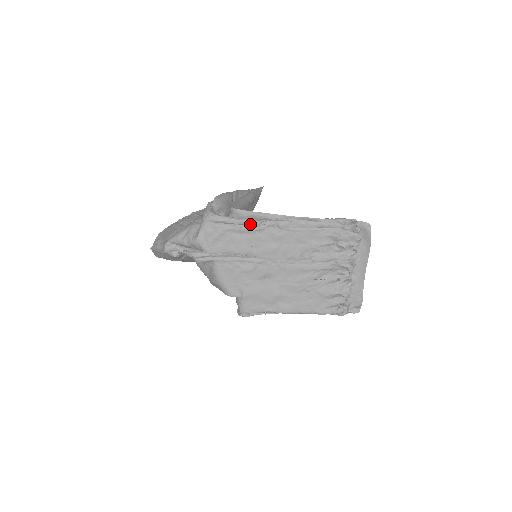
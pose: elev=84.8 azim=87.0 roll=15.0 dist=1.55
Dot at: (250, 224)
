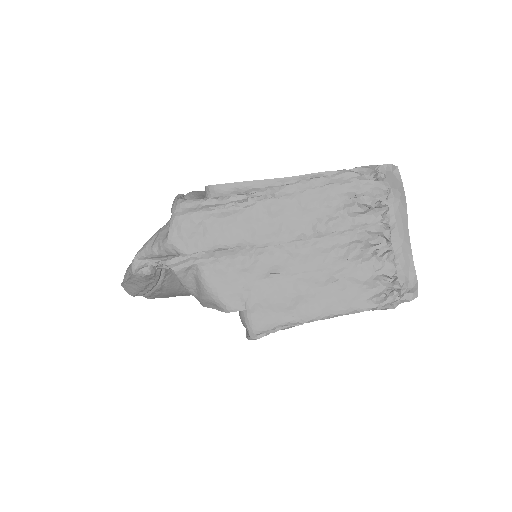
Dot at: (234, 201)
